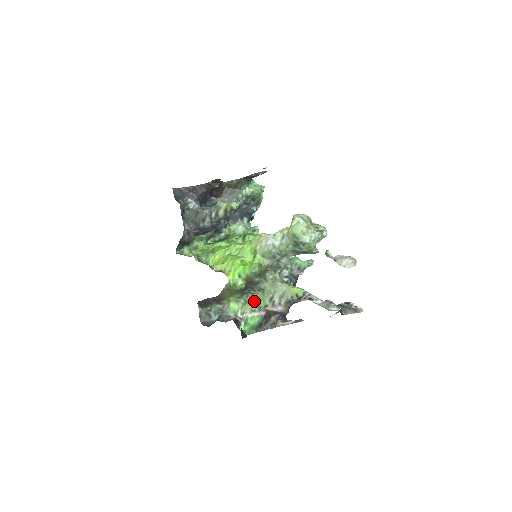
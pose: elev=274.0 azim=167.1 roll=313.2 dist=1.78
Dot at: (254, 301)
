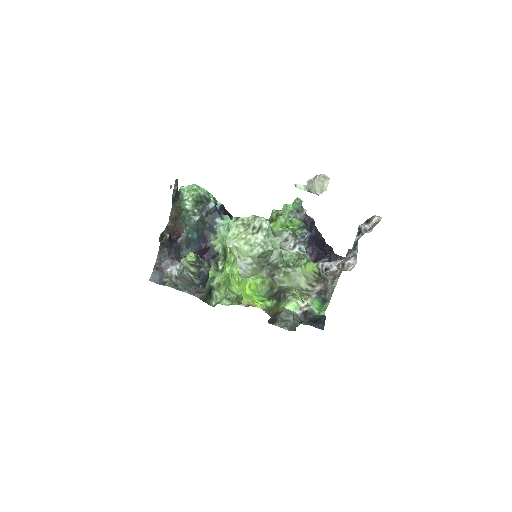
Dot at: (297, 293)
